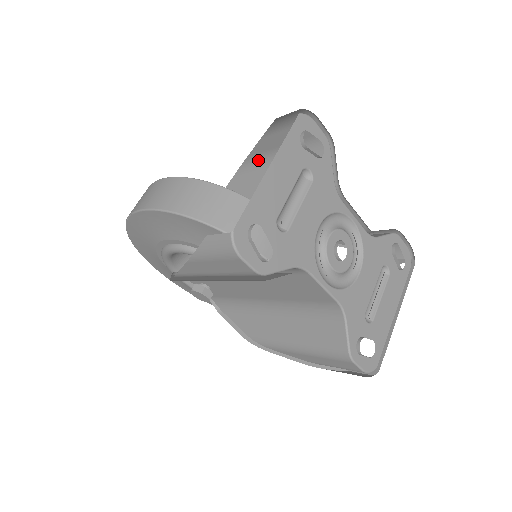
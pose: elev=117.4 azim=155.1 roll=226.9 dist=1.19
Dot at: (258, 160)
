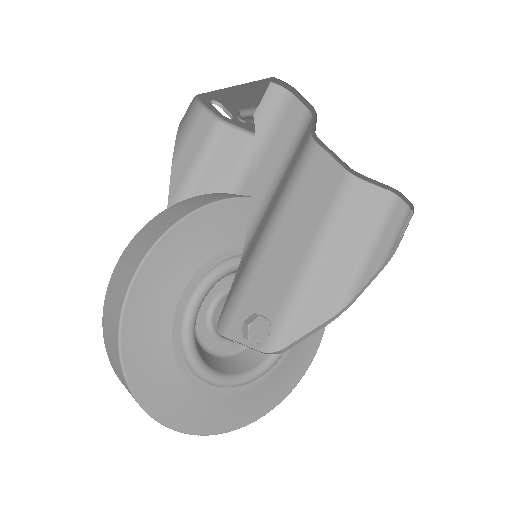
Dot at: occluded
